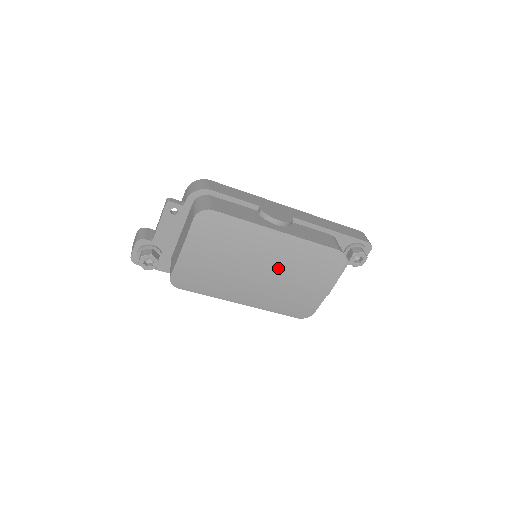
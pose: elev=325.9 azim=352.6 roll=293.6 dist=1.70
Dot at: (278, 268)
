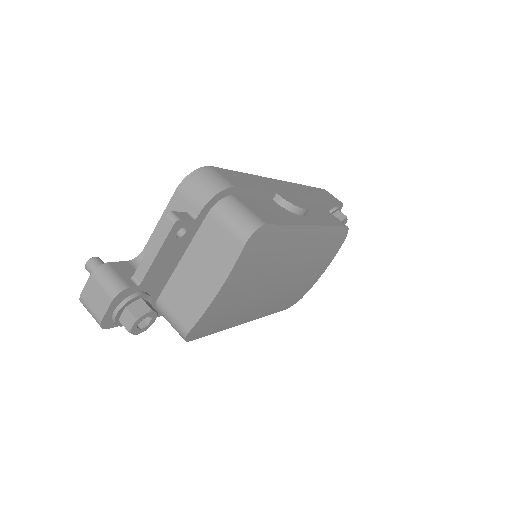
Dot at: (299, 268)
